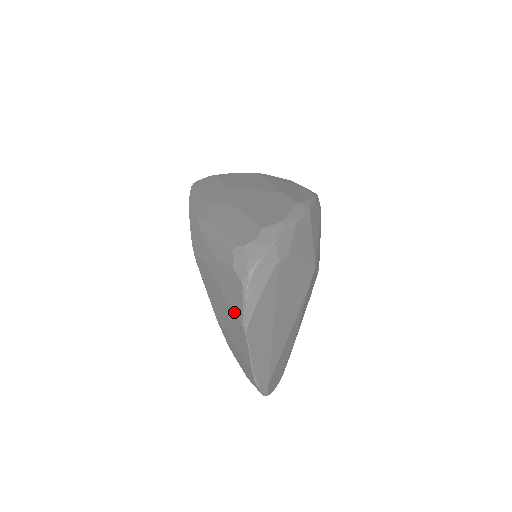
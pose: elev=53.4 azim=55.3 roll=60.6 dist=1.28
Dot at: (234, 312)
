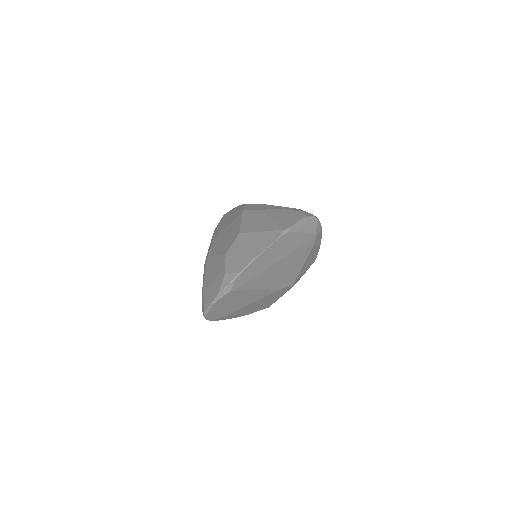
Dot at: (279, 225)
